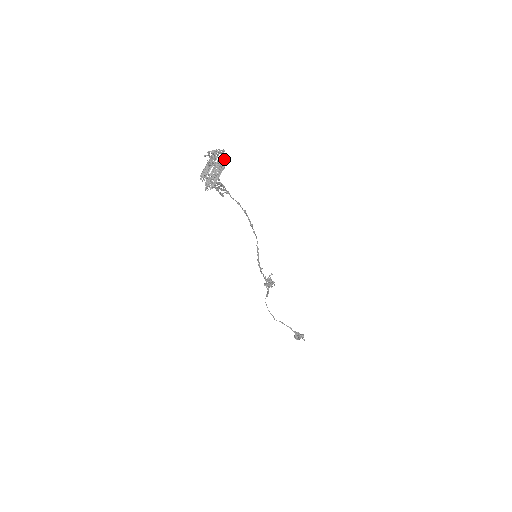
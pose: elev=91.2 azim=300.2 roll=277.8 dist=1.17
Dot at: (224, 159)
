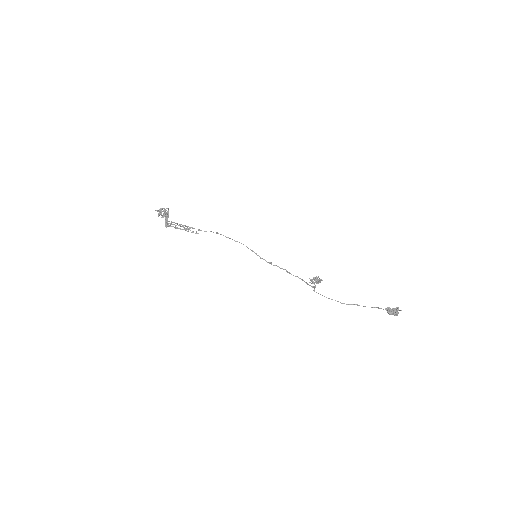
Dot at: occluded
